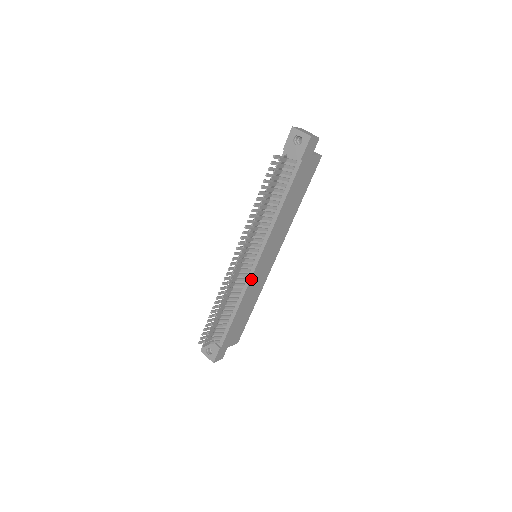
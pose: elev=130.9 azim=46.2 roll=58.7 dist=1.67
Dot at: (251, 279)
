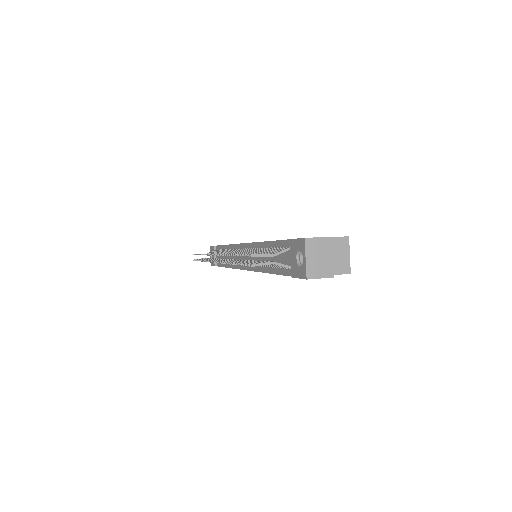
Dot at: occluded
